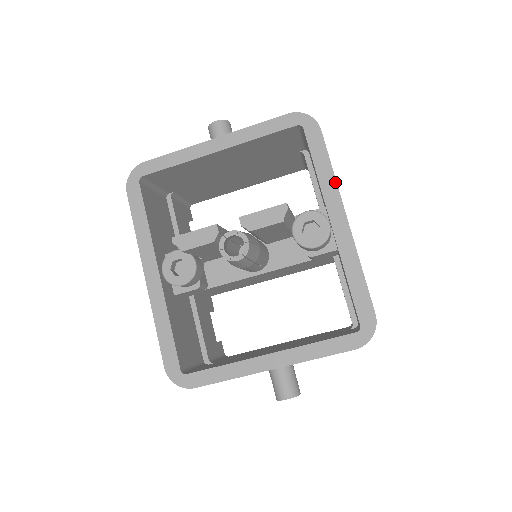
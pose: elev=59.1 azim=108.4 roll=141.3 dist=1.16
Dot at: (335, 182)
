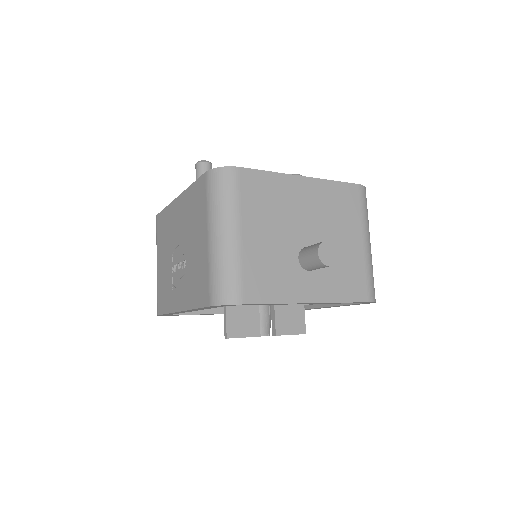
Dot at: occluded
